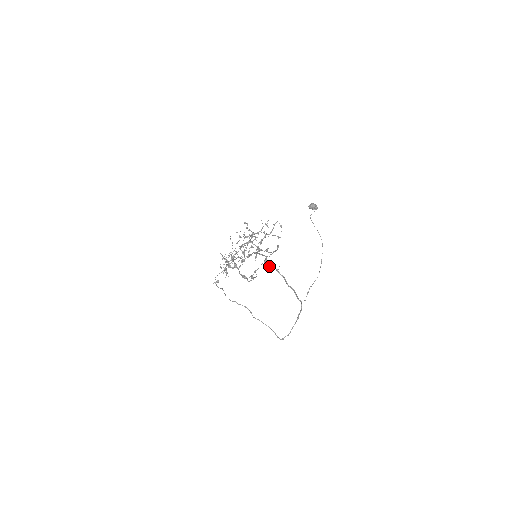
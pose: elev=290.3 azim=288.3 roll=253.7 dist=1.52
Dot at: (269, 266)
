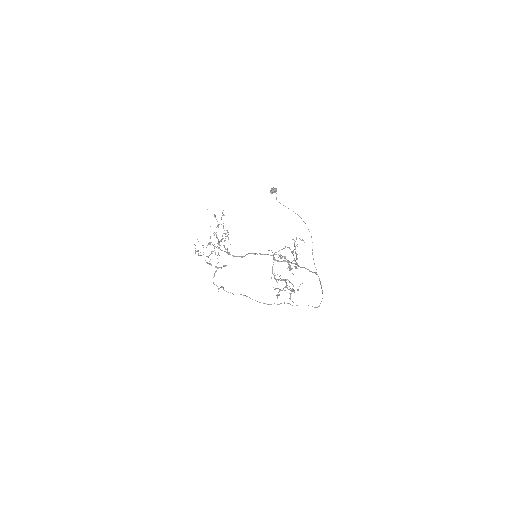
Dot at: occluded
